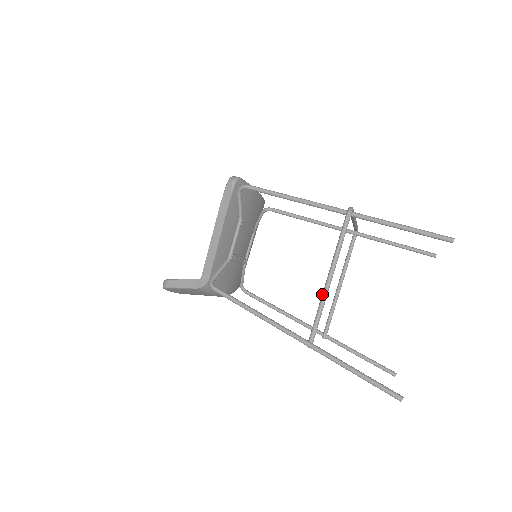
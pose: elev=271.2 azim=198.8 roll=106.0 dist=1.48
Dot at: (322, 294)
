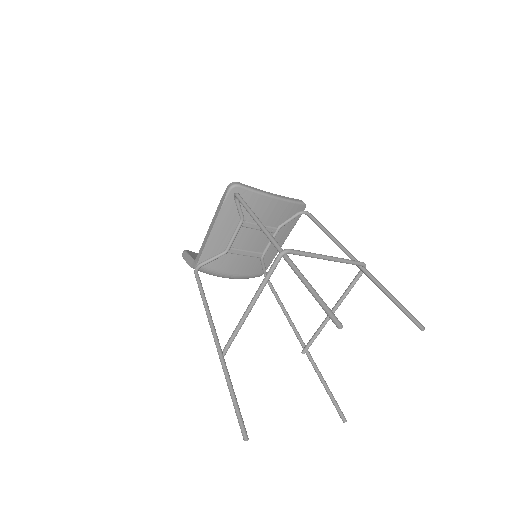
Dot at: occluded
